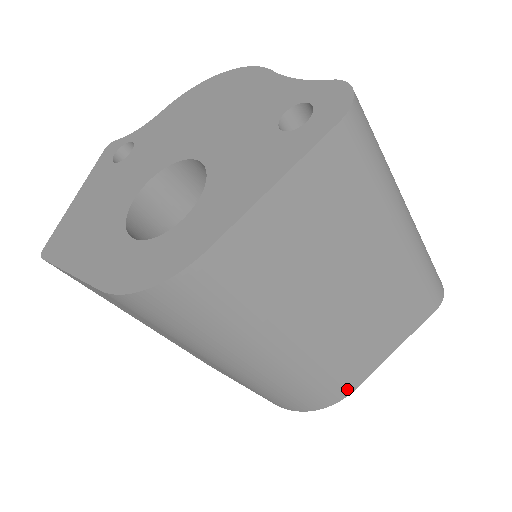
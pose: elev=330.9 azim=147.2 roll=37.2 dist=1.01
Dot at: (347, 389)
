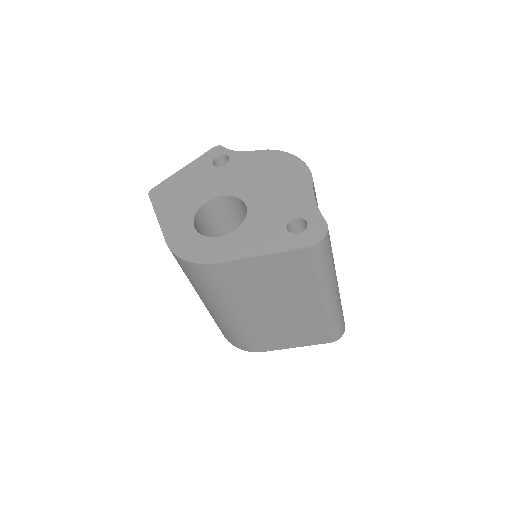
Dot at: (258, 349)
